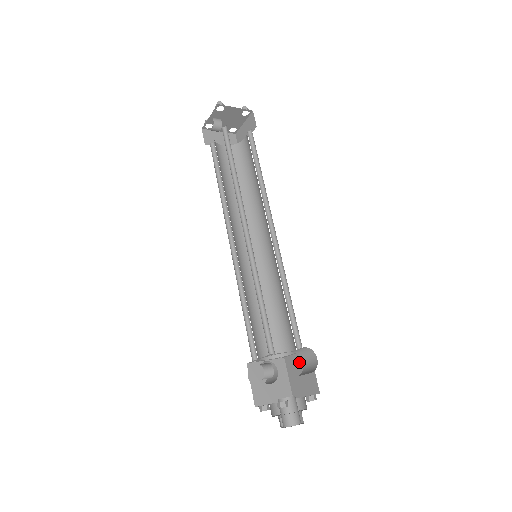
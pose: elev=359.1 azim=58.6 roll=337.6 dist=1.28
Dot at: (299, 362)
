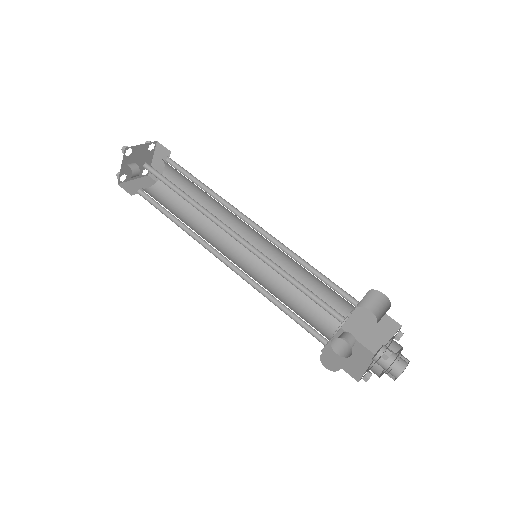
Dot at: (360, 318)
